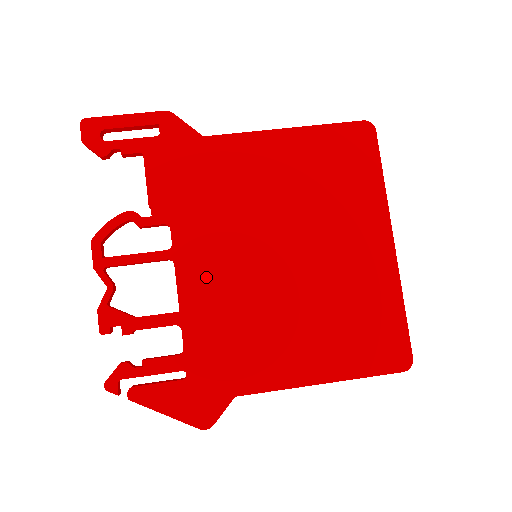
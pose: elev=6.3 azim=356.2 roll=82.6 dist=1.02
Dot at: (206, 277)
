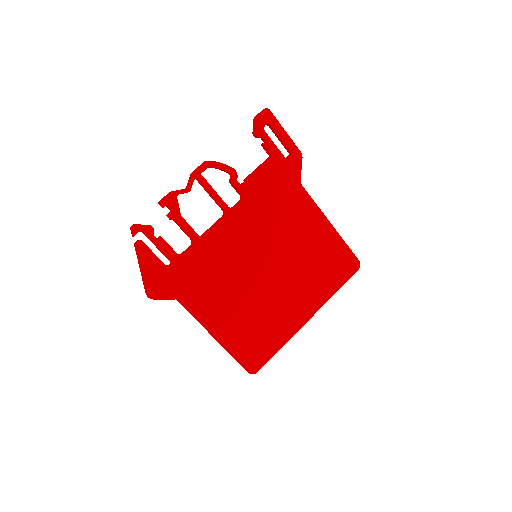
Dot at: (228, 238)
